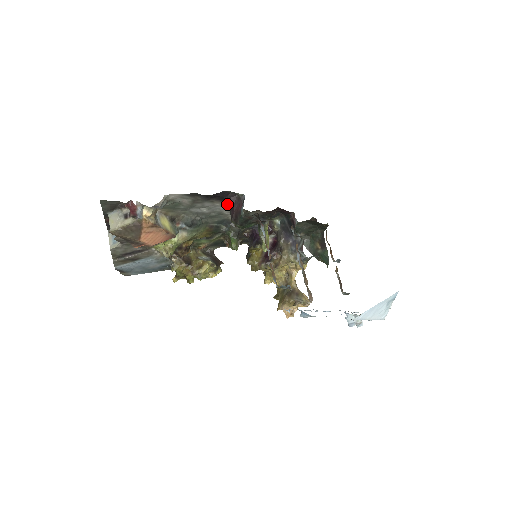
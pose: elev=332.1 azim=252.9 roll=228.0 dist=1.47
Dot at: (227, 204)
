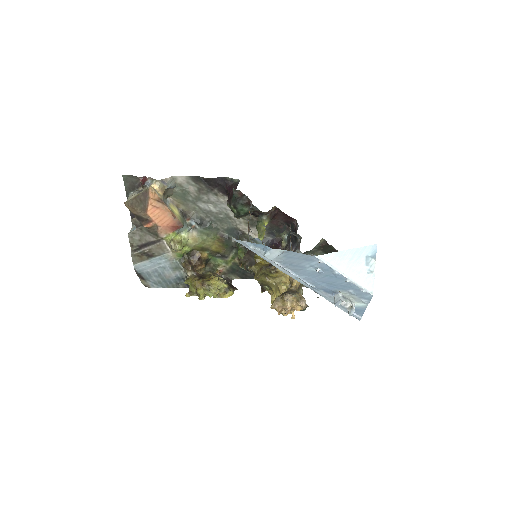
Dot at: (227, 194)
